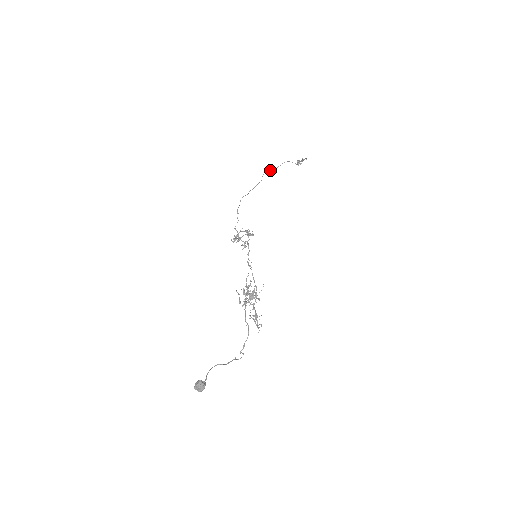
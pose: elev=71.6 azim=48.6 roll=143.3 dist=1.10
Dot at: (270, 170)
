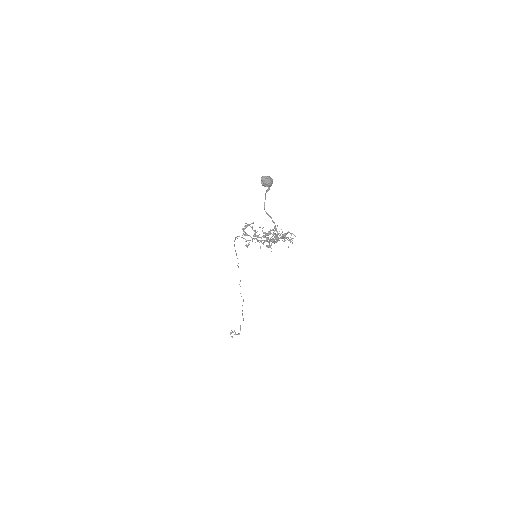
Dot at: occluded
